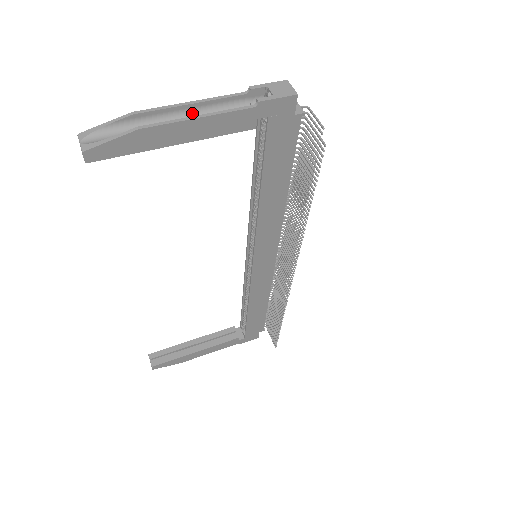
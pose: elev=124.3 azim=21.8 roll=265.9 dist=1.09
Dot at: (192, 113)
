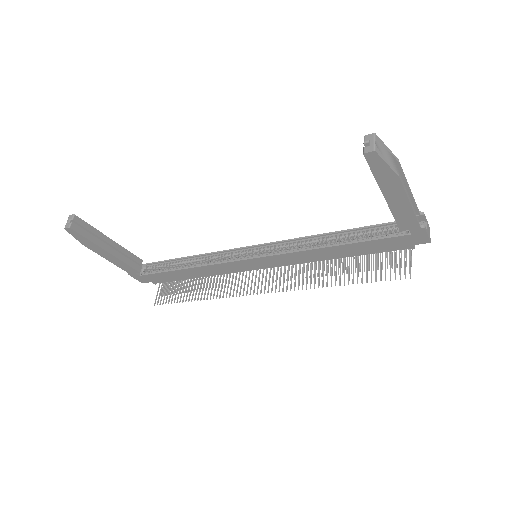
Dot at: occluded
